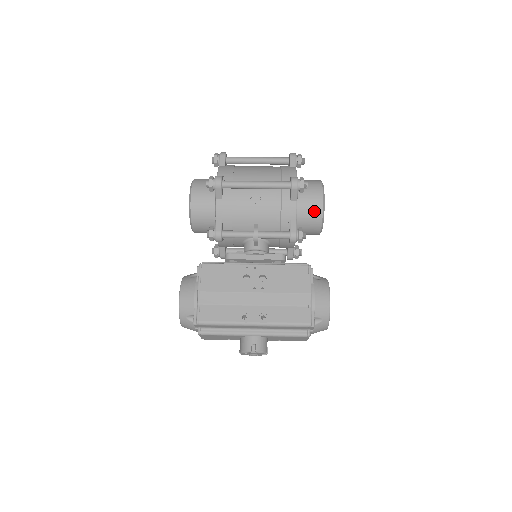
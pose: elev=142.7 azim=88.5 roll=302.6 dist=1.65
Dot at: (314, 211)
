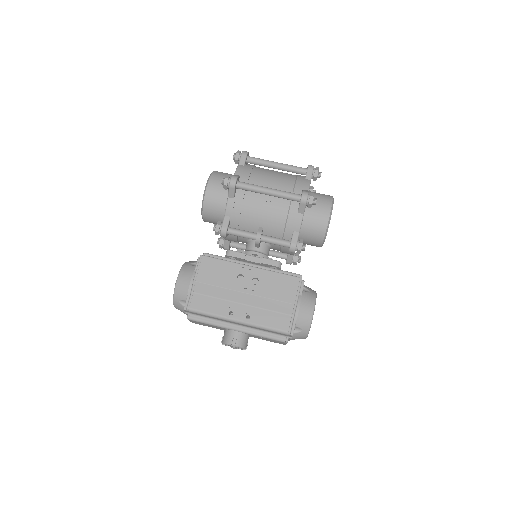
Dot at: (319, 226)
